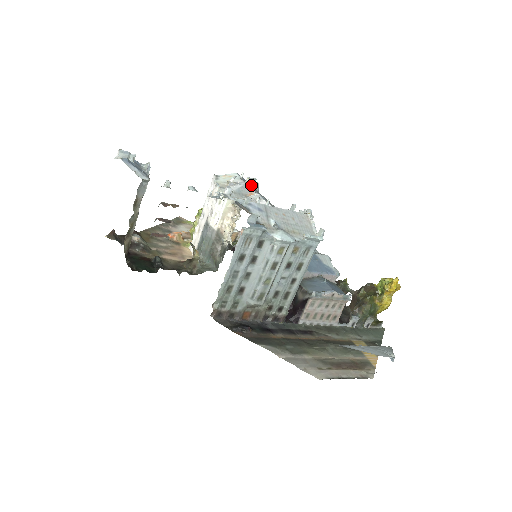
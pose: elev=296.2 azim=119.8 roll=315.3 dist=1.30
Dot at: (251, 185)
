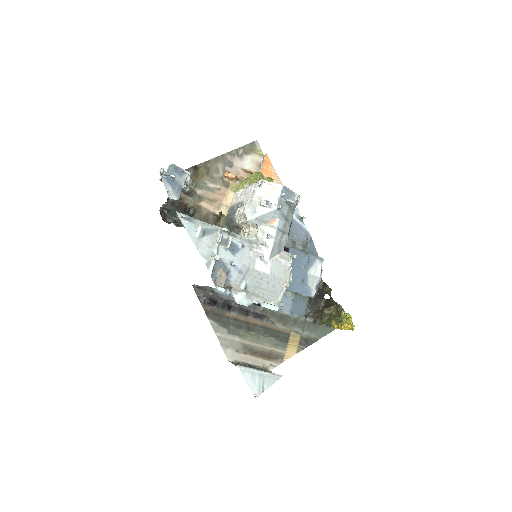
Dot at: (288, 203)
